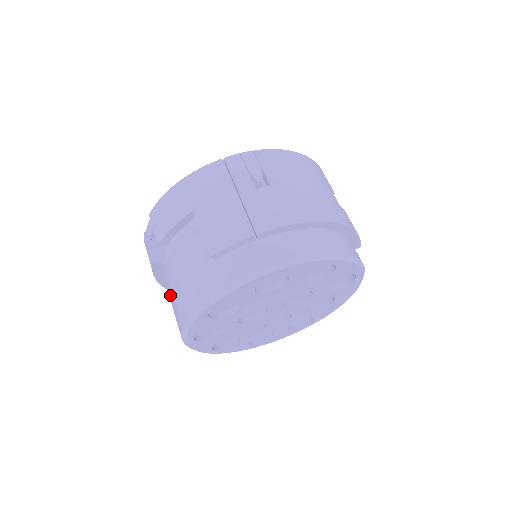
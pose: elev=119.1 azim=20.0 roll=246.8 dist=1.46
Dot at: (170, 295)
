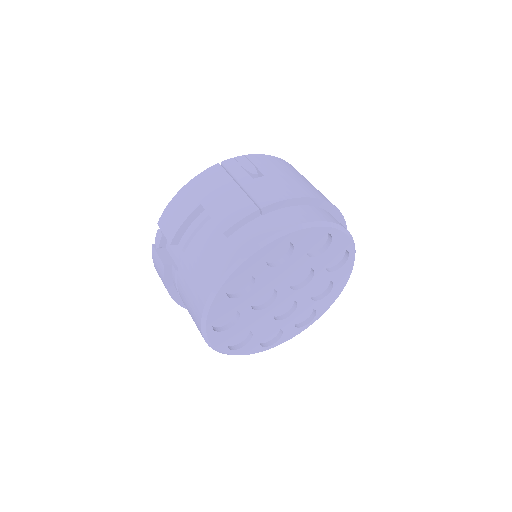
Dot at: (185, 291)
